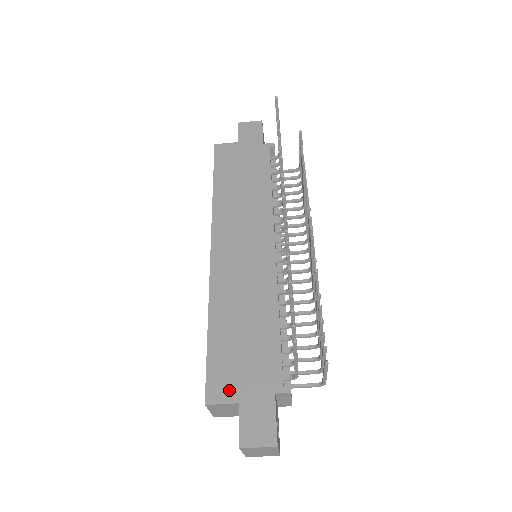
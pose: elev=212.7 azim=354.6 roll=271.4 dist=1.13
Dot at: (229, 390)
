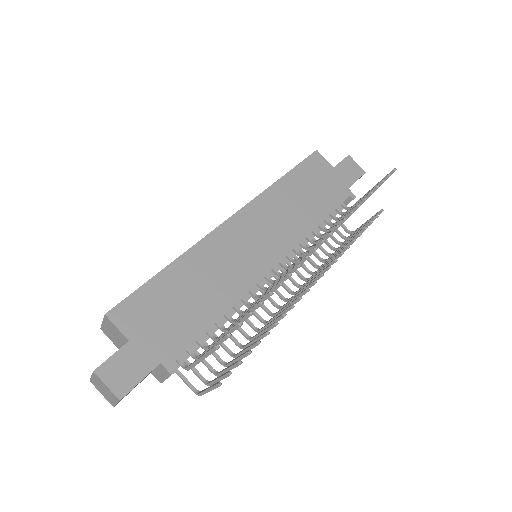
Dot at: (133, 324)
